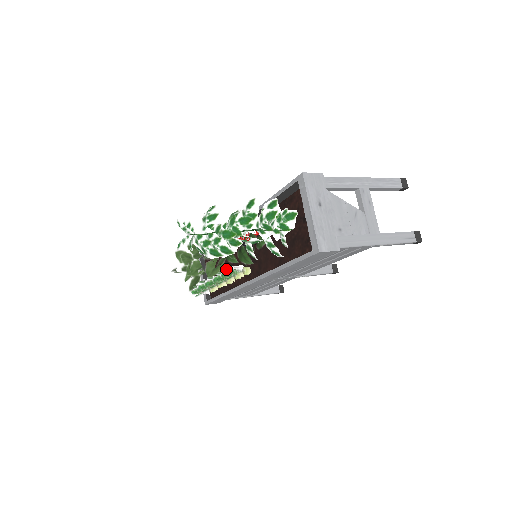
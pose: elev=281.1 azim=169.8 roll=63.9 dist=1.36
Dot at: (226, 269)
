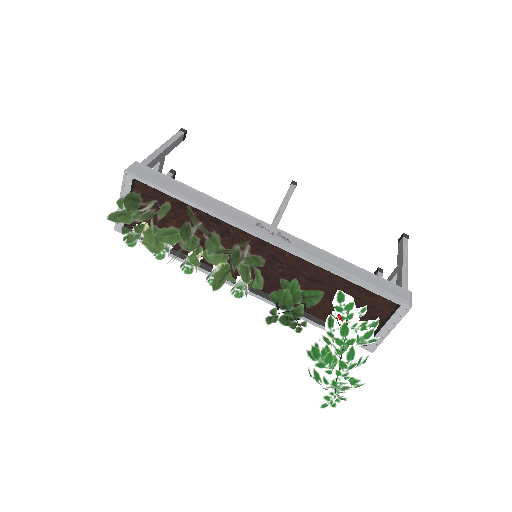
Dot at: (237, 286)
